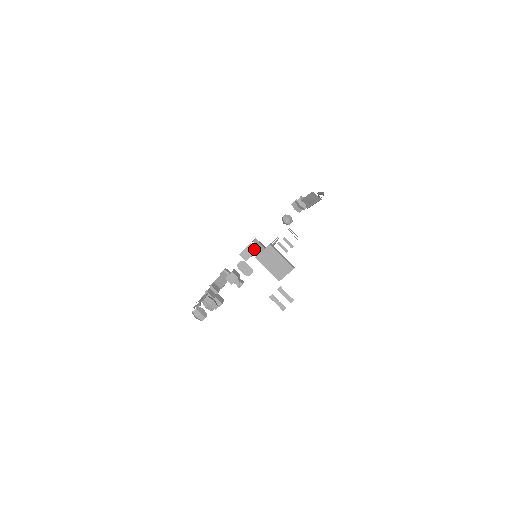
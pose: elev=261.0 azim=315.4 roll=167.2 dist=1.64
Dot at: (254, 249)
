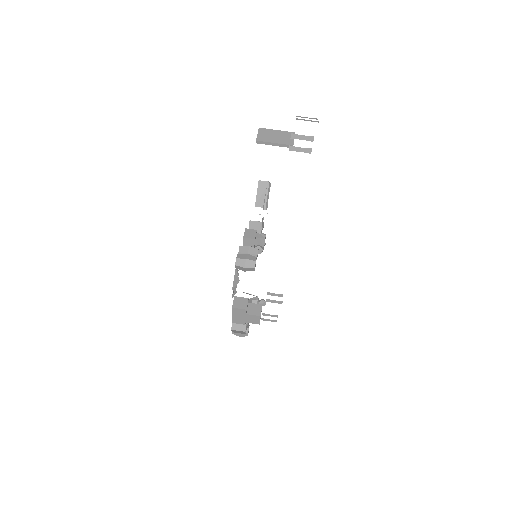
Dot at: (249, 301)
